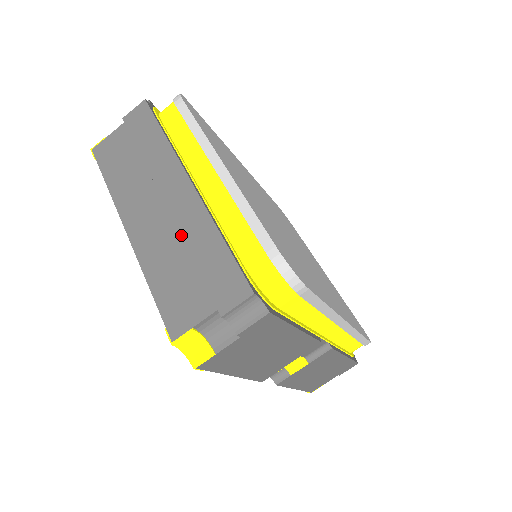
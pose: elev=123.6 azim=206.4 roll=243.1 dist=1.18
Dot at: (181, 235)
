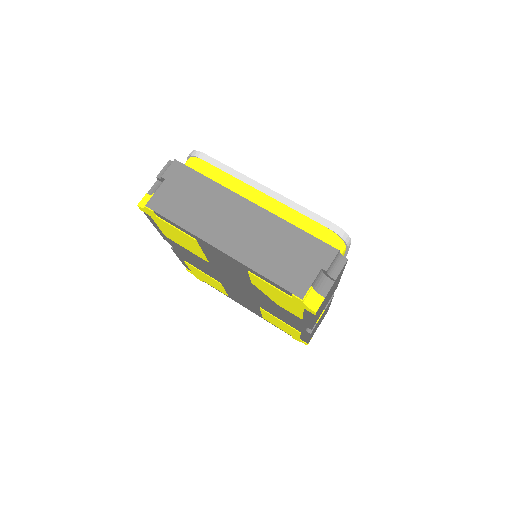
Dot at: (267, 237)
